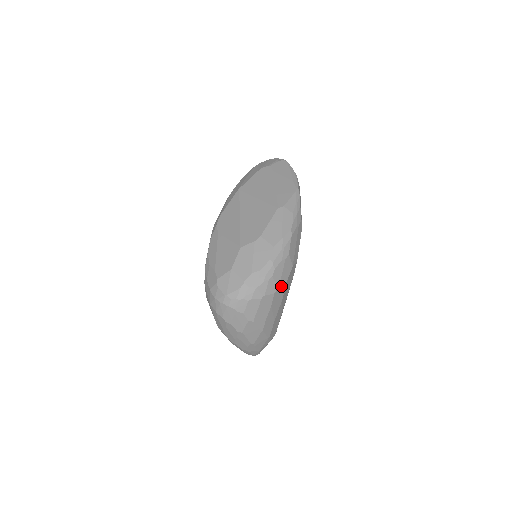
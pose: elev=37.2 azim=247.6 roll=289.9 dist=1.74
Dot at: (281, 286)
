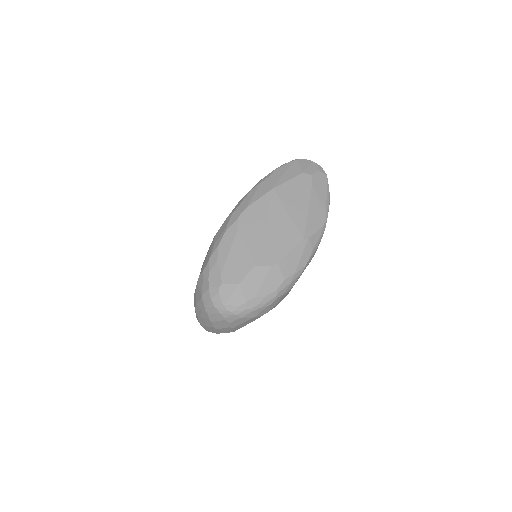
Dot at: (271, 309)
